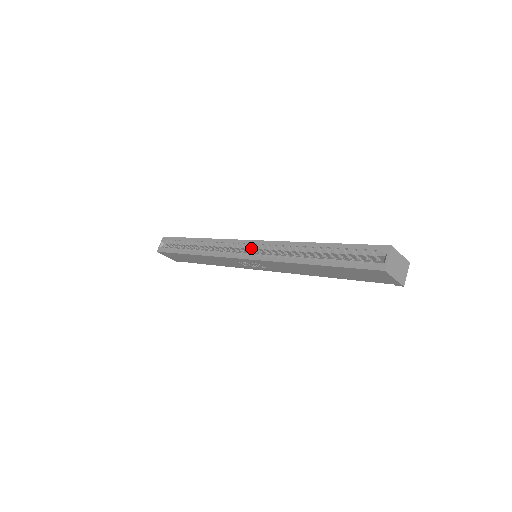
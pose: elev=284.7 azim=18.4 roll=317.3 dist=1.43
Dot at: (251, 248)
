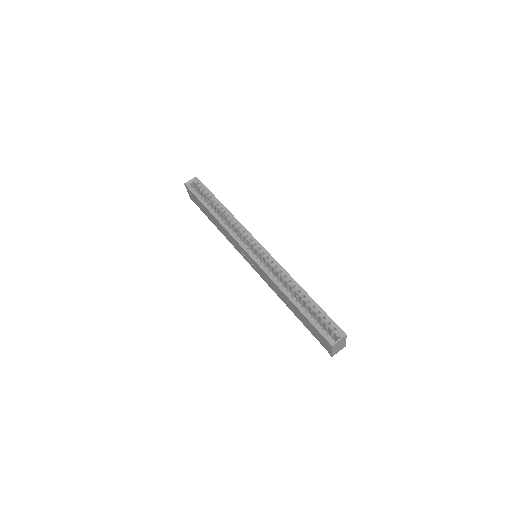
Dot at: (259, 251)
